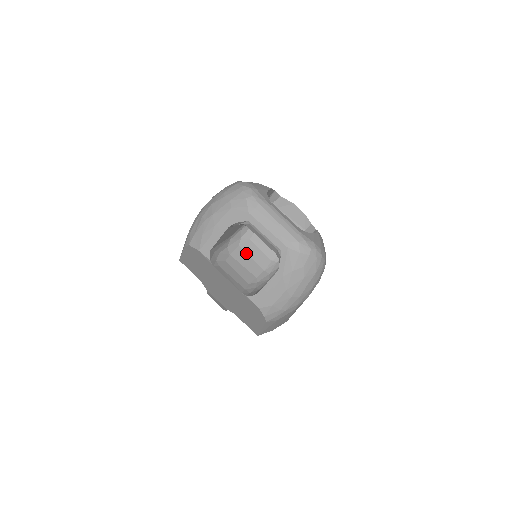
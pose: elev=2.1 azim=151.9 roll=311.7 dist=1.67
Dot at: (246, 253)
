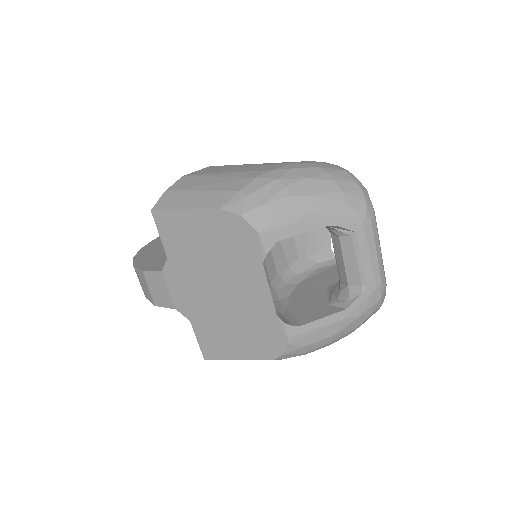
Dot at: occluded
